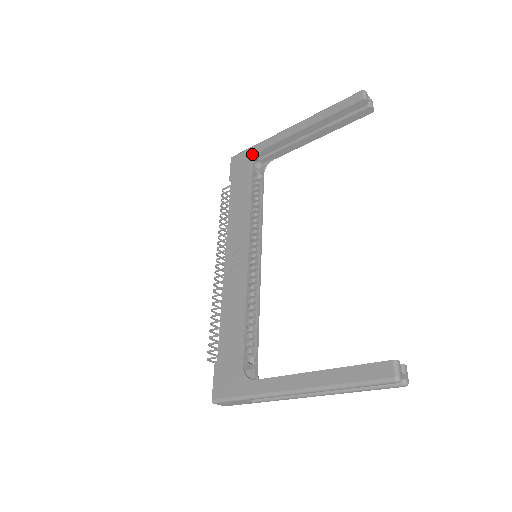
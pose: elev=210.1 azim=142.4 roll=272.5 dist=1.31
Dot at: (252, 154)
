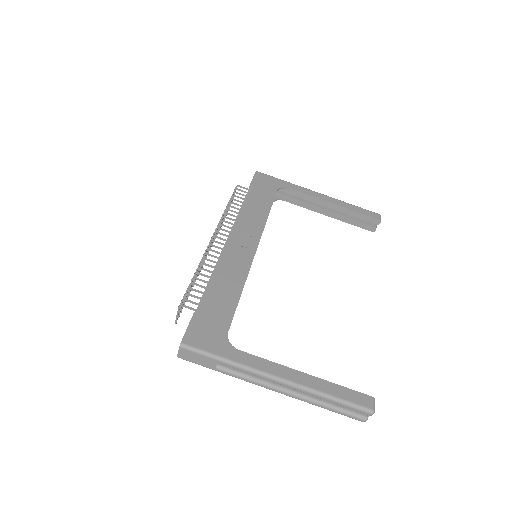
Dot at: (279, 184)
